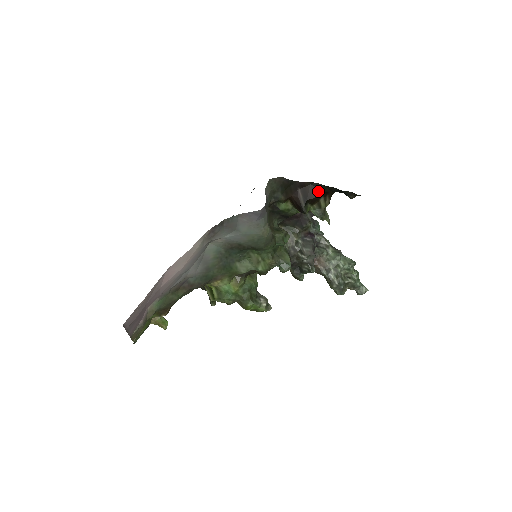
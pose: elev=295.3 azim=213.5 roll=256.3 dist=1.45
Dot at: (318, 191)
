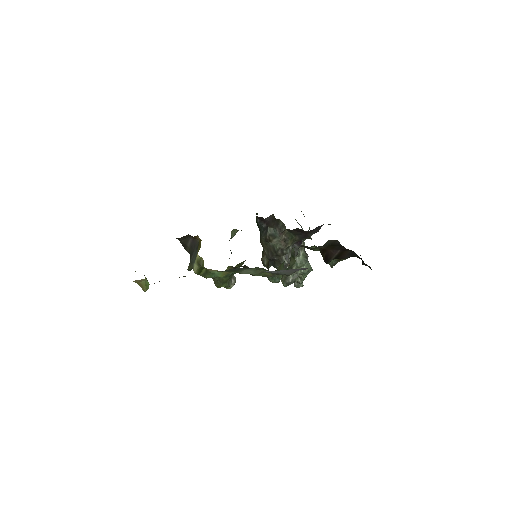
Dot at: (350, 256)
